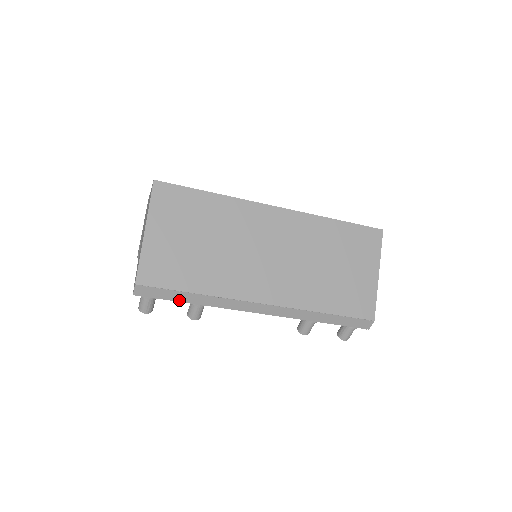
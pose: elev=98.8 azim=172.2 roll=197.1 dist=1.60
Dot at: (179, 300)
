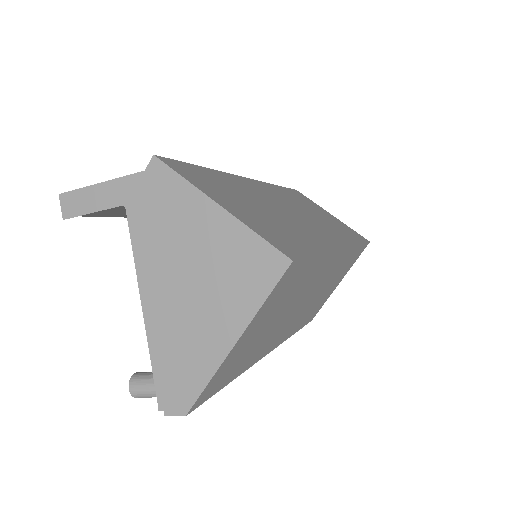
Dot at: occluded
